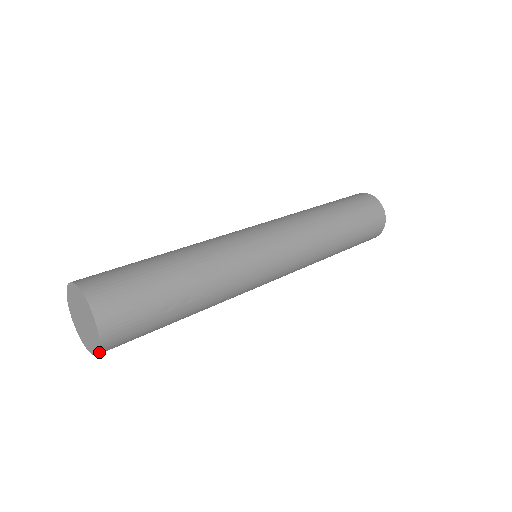
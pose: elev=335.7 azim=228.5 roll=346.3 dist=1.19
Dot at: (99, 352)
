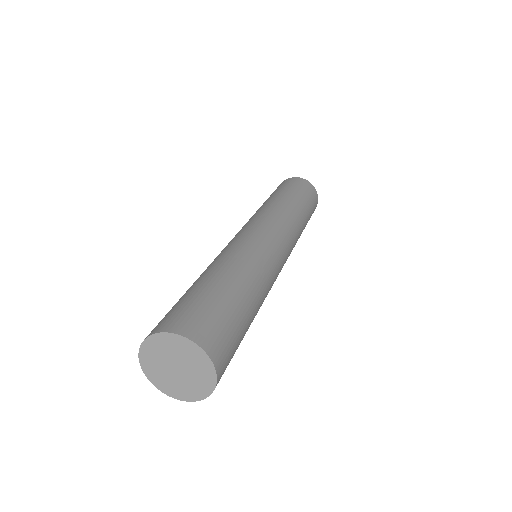
Dot at: (192, 401)
